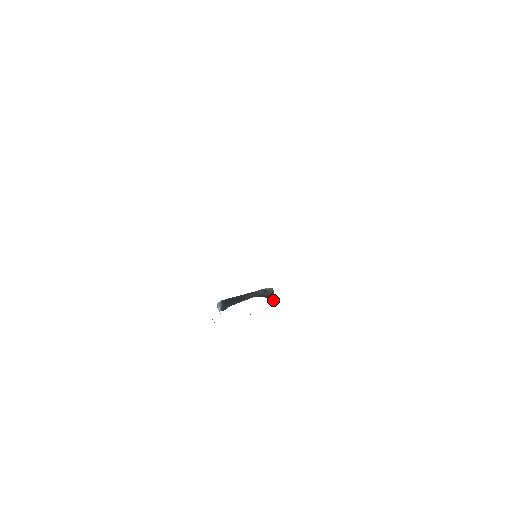
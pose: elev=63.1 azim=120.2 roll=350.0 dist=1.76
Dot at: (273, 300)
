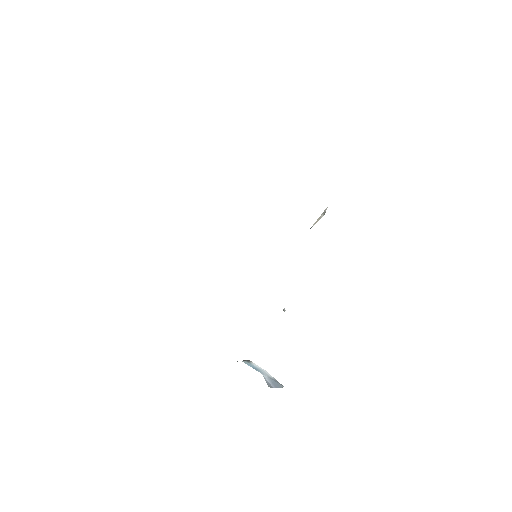
Dot at: occluded
